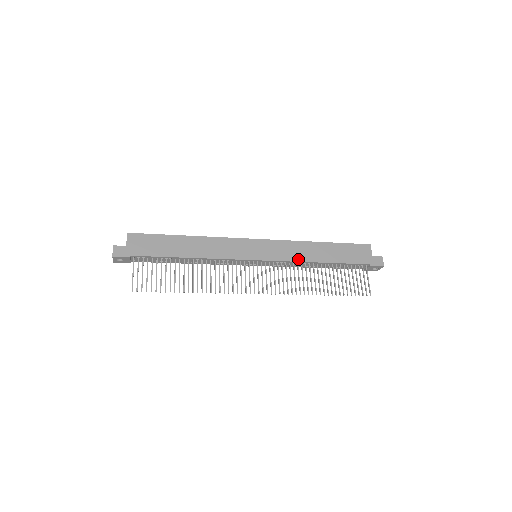
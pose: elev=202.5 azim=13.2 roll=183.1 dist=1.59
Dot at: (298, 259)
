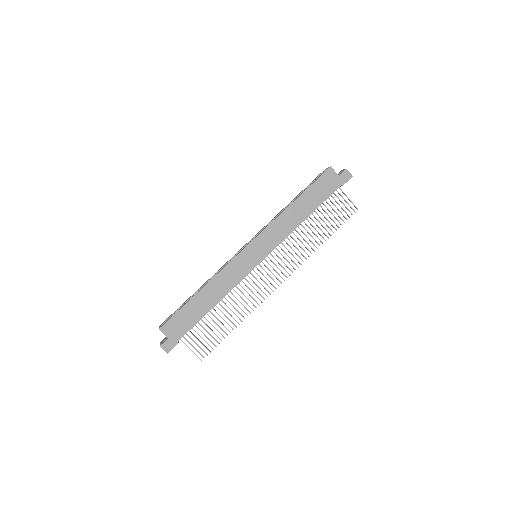
Dot at: (288, 233)
